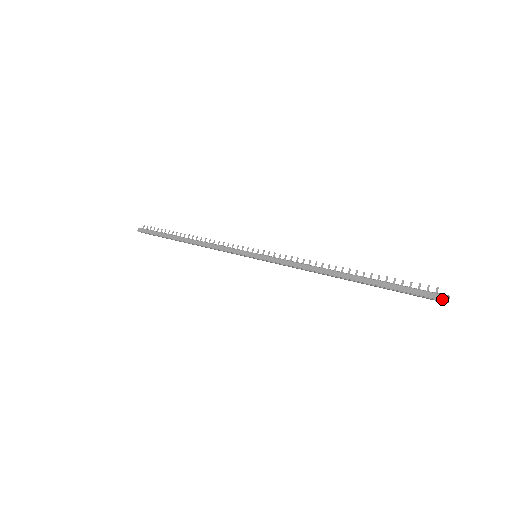
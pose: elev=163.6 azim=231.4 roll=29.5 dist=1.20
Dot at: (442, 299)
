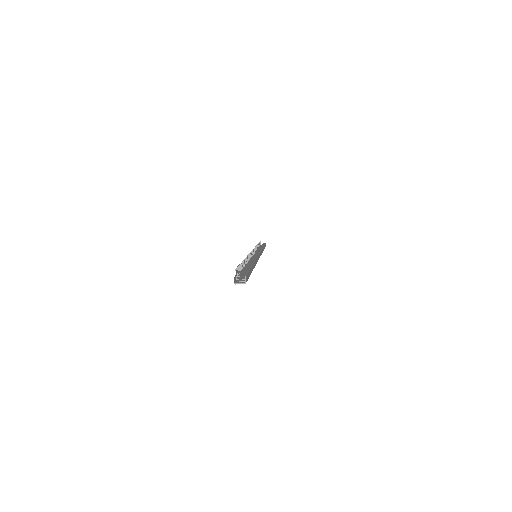
Dot at: (234, 282)
